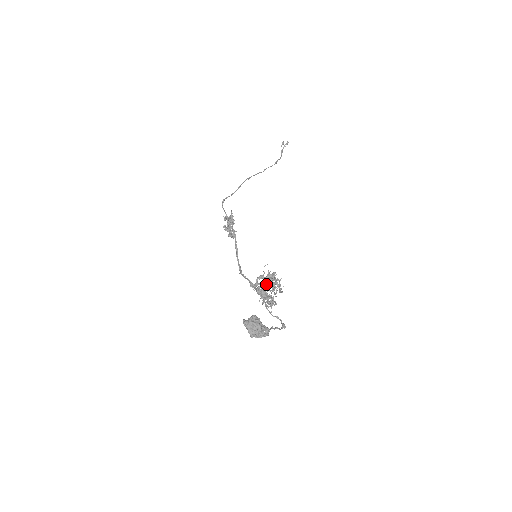
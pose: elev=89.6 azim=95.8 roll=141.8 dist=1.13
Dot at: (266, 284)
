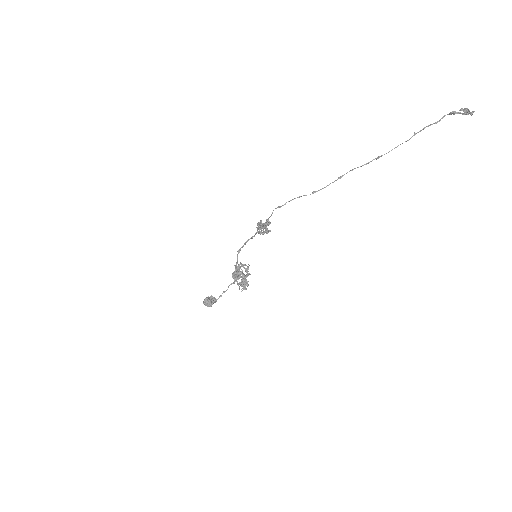
Dot at: occluded
